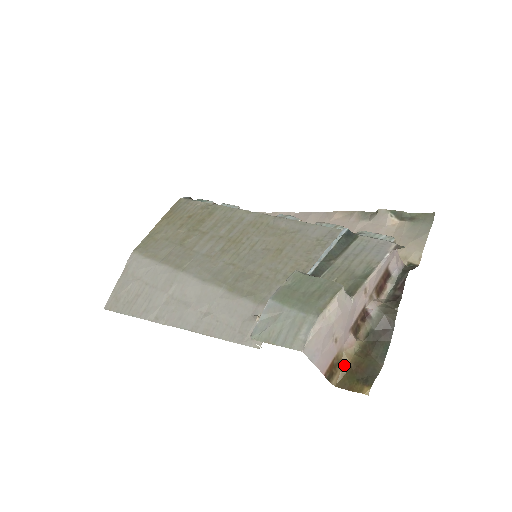
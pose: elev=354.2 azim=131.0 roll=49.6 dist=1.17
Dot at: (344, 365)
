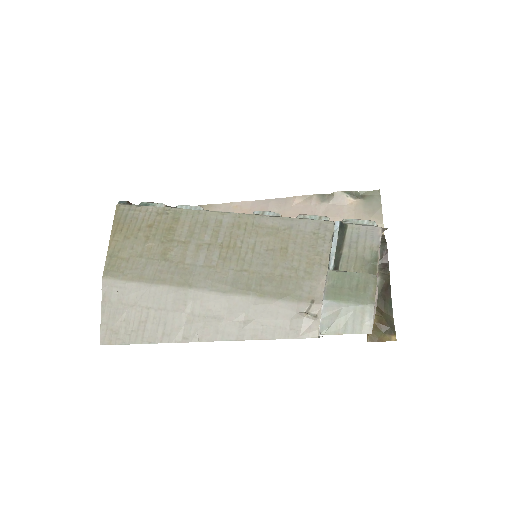
Dot at: occluded
